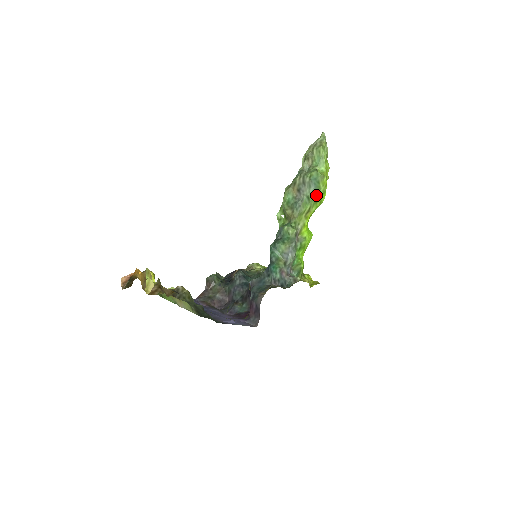
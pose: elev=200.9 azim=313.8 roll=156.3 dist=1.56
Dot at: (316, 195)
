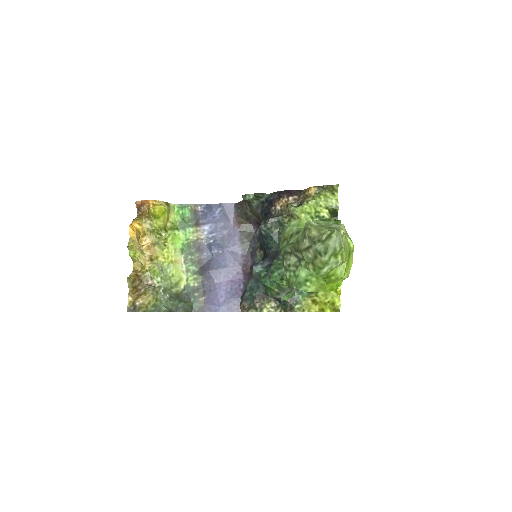
Dot at: occluded
